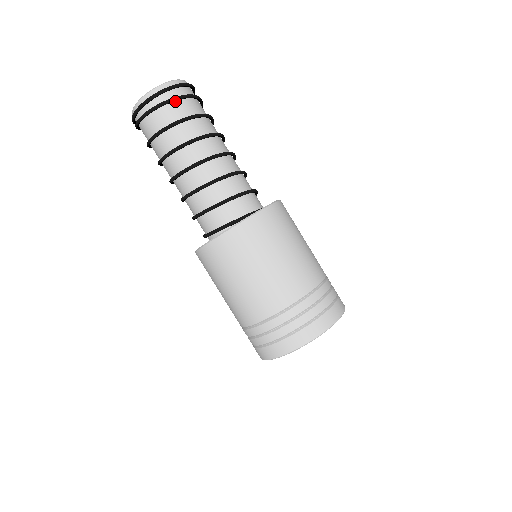
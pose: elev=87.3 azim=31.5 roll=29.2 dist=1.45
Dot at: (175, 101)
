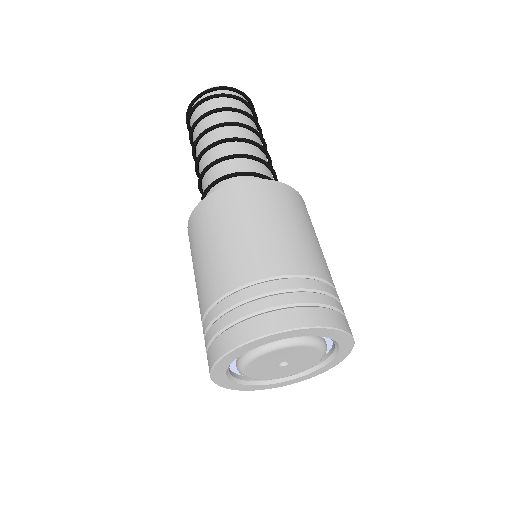
Dot at: (217, 98)
